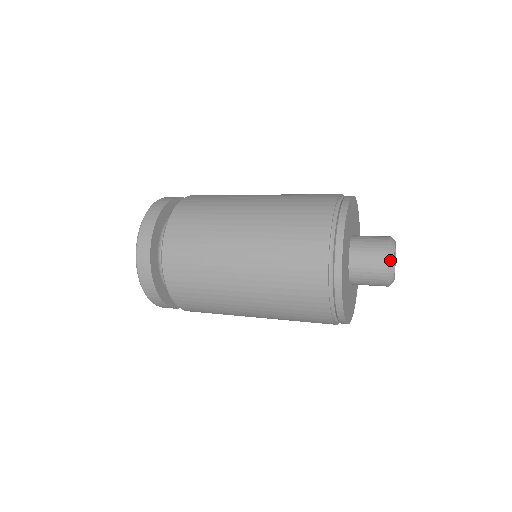
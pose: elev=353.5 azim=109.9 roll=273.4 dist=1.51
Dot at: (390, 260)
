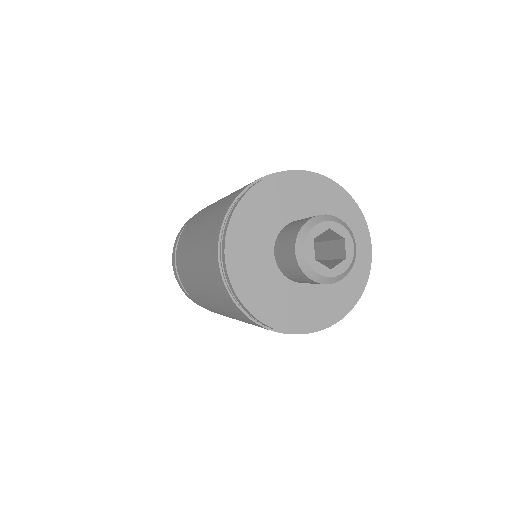
Dot at: (300, 259)
